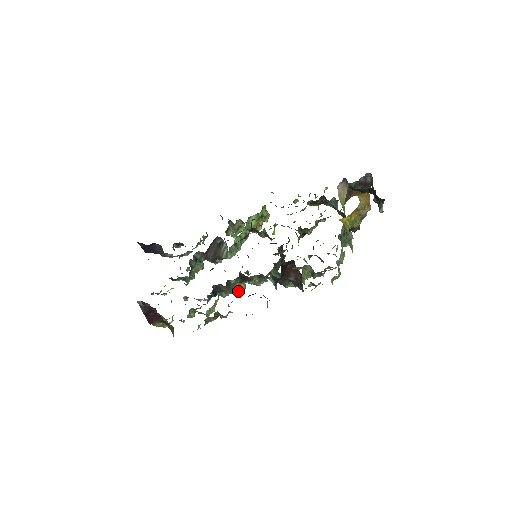
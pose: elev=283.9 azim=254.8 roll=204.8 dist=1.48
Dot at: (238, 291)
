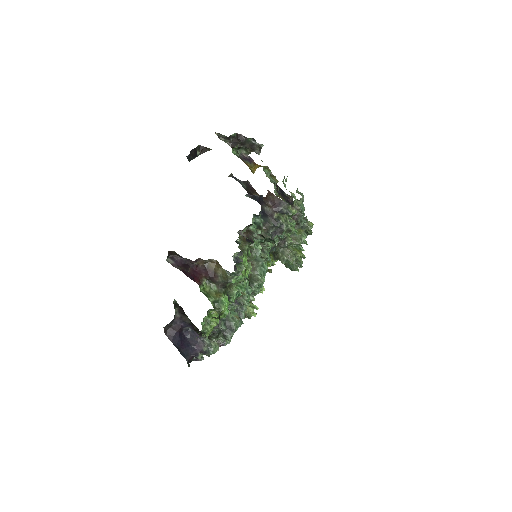
Dot at: (262, 261)
